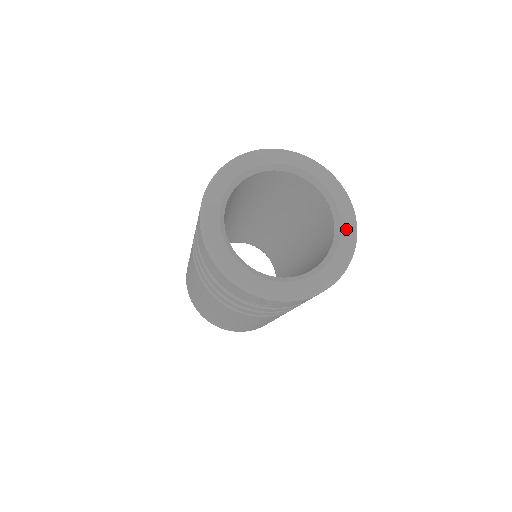
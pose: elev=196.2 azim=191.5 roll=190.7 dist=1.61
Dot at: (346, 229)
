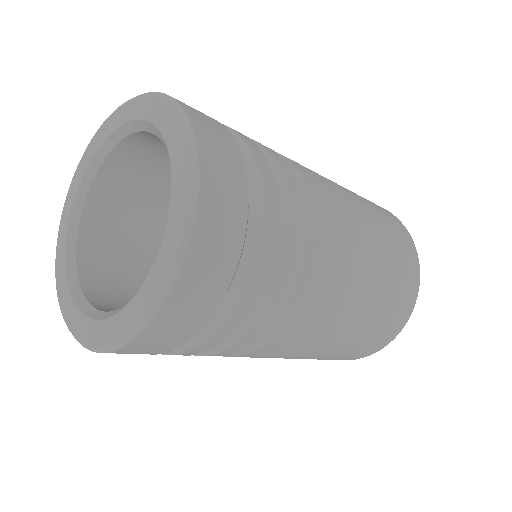
Dot at: (133, 309)
